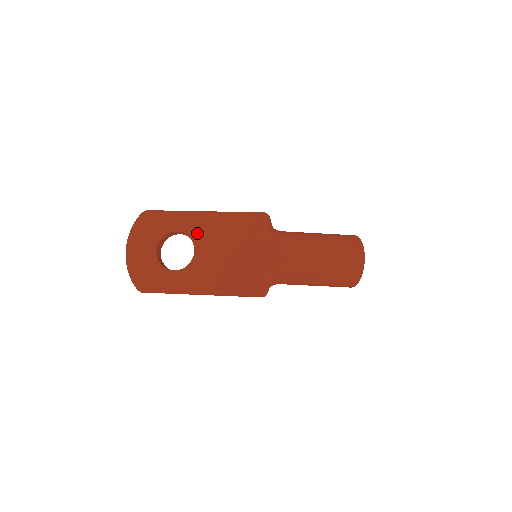
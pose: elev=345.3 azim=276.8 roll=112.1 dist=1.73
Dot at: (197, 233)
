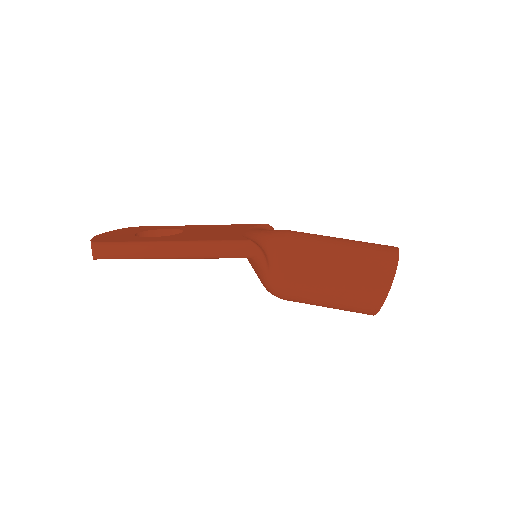
Dot at: (191, 228)
